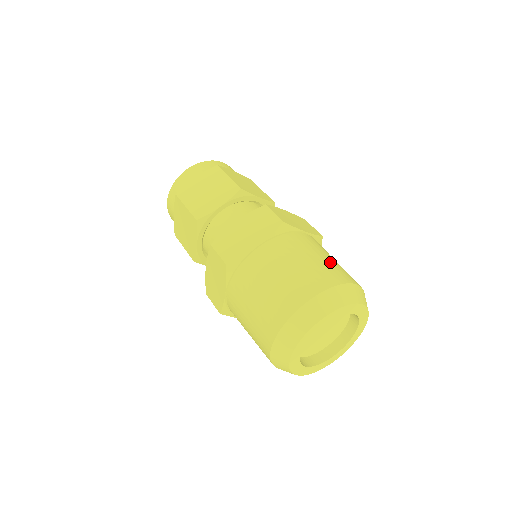
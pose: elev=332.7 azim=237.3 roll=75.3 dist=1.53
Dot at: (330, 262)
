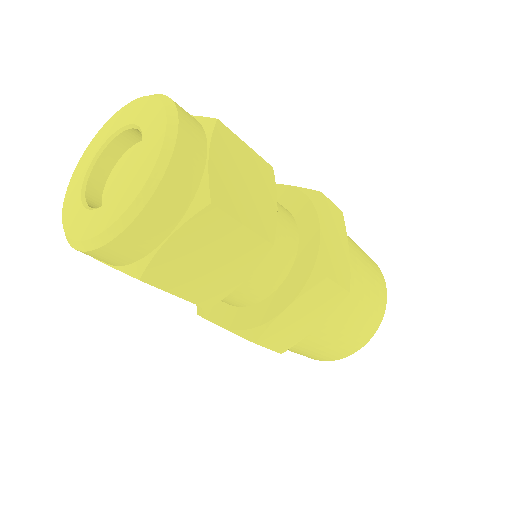
Dot at: (373, 284)
